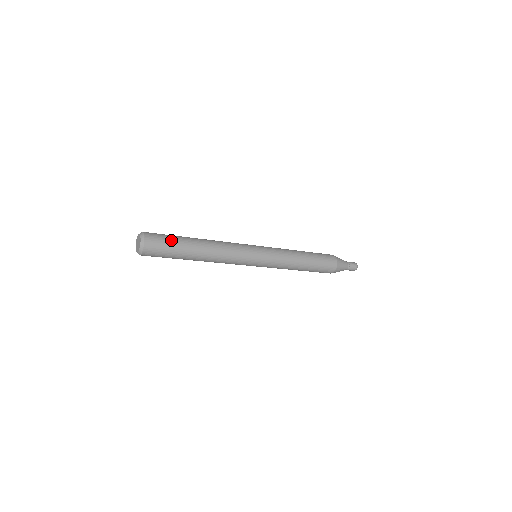
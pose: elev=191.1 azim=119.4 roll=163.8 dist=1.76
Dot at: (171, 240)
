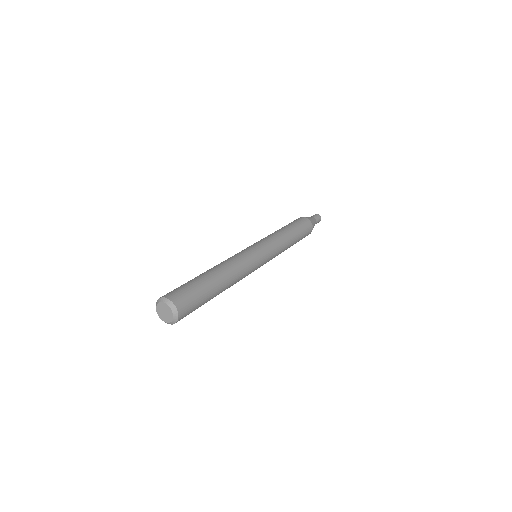
Dot at: (200, 298)
